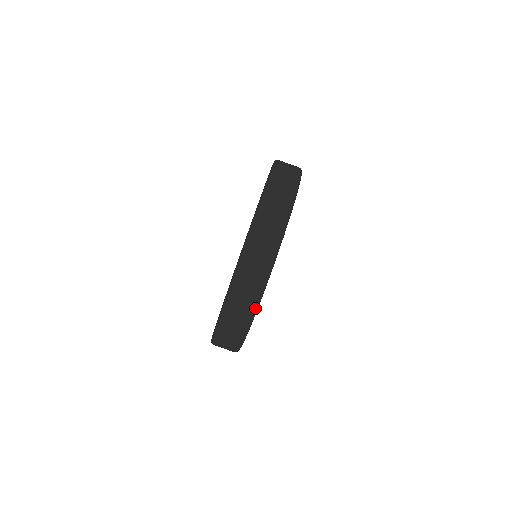
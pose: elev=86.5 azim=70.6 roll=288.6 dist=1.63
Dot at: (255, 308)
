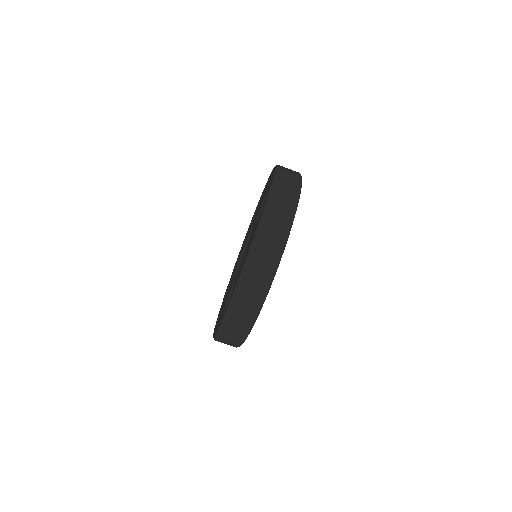
Dot at: (276, 266)
